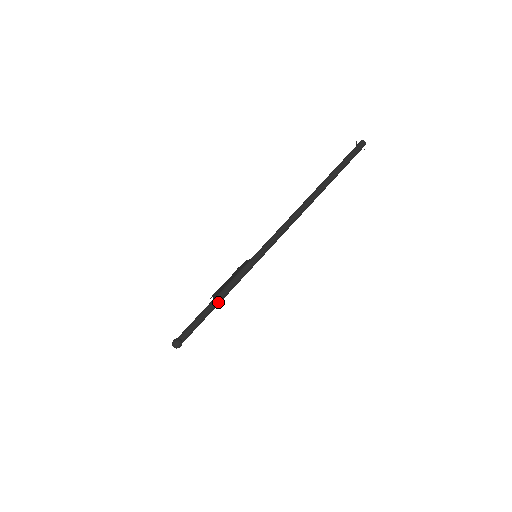
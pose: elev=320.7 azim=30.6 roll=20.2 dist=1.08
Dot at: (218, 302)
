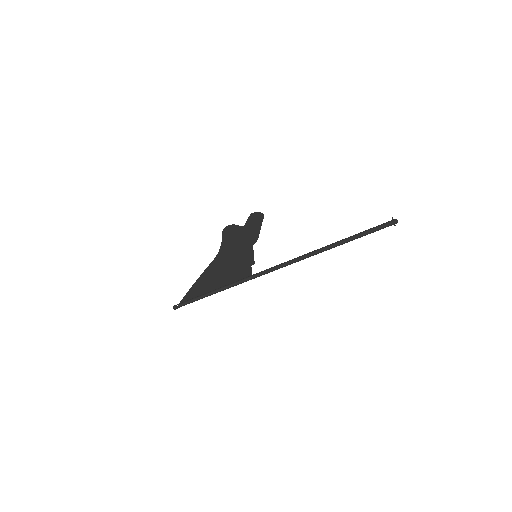
Dot at: occluded
